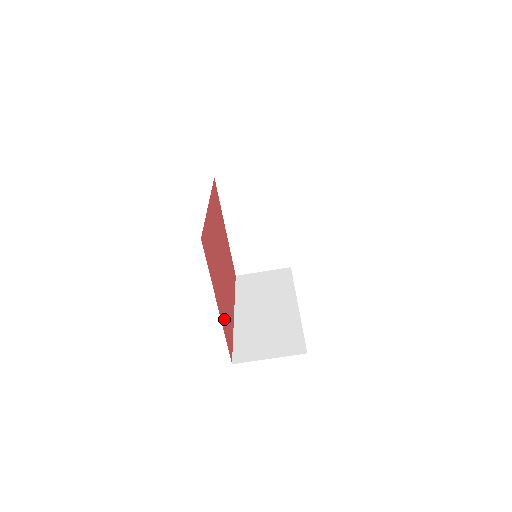
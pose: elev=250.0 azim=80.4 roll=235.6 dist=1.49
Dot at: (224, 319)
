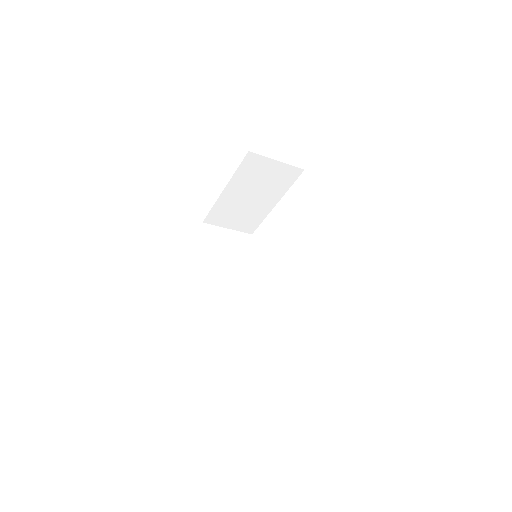
Dot at: occluded
